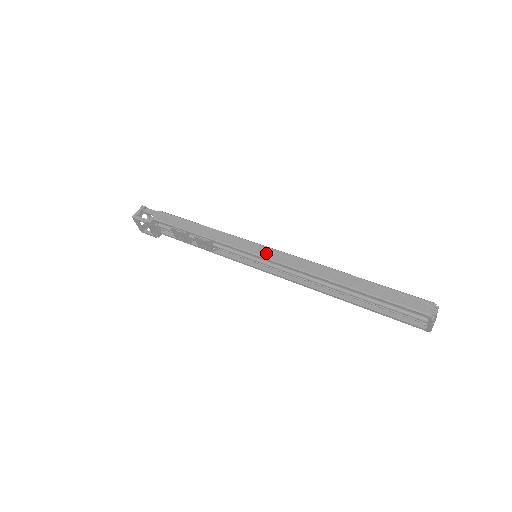
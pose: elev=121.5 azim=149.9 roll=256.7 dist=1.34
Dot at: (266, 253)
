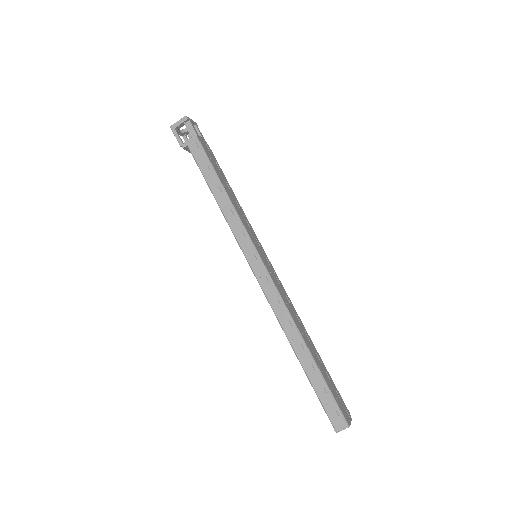
Dot at: (258, 271)
